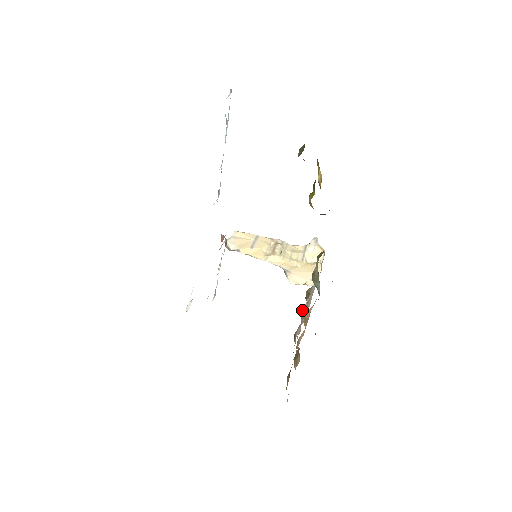
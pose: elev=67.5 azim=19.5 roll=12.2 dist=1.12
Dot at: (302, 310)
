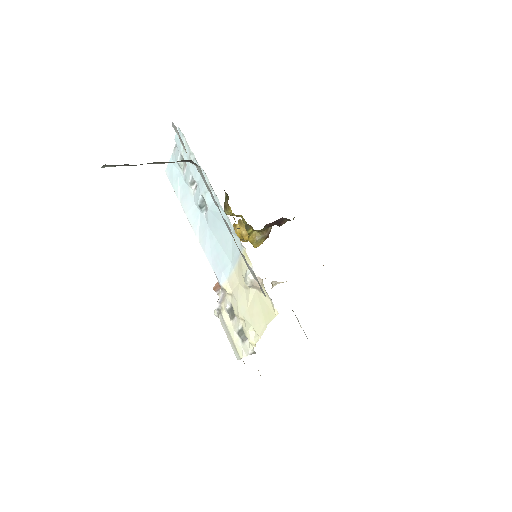
Dot at: occluded
